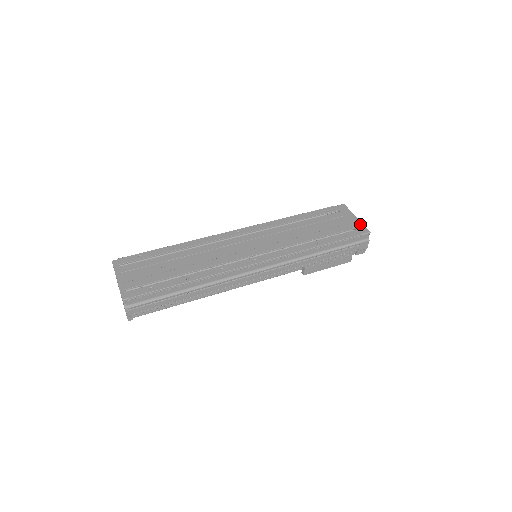
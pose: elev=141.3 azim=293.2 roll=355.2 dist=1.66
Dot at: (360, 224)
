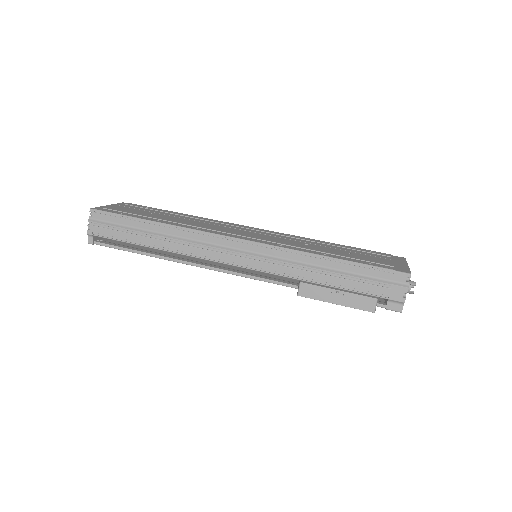
Dot at: (405, 267)
